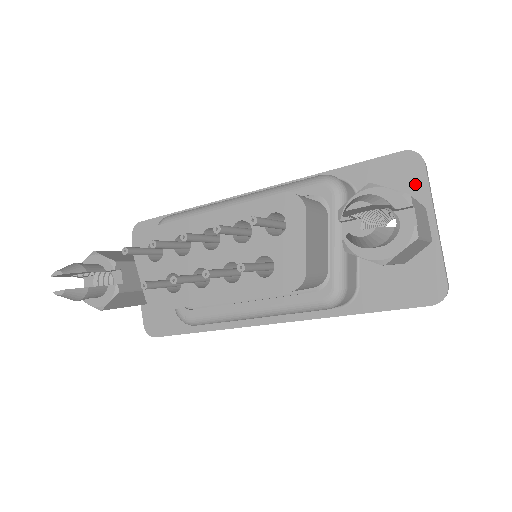
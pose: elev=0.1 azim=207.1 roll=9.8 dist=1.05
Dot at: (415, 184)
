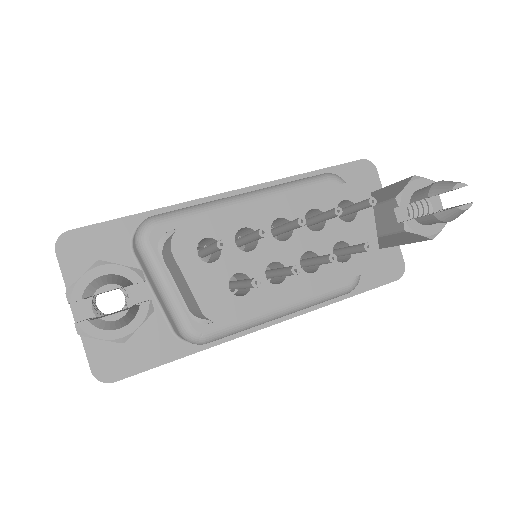
Dot at: (373, 186)
